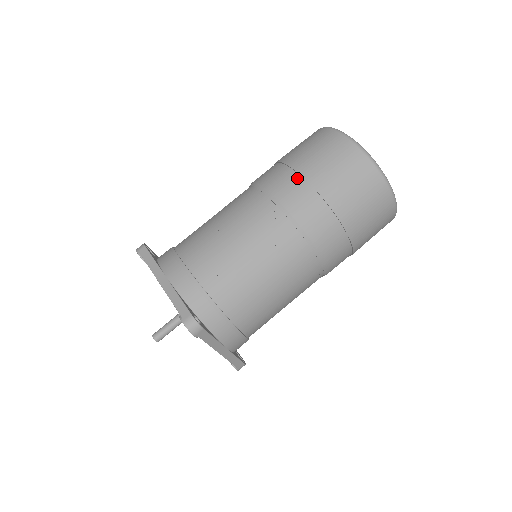
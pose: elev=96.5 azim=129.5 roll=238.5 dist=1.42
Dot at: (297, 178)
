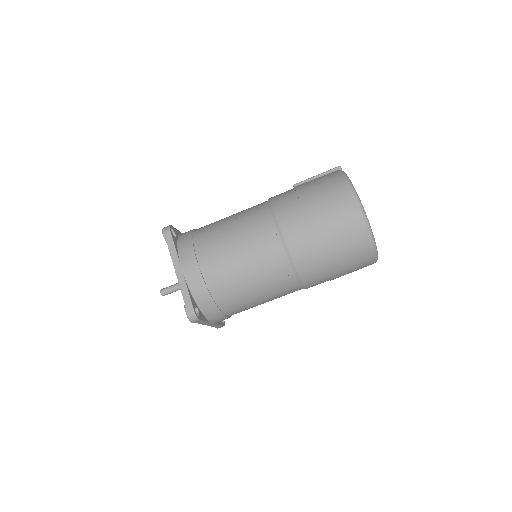
Dot at: (306, 225)
